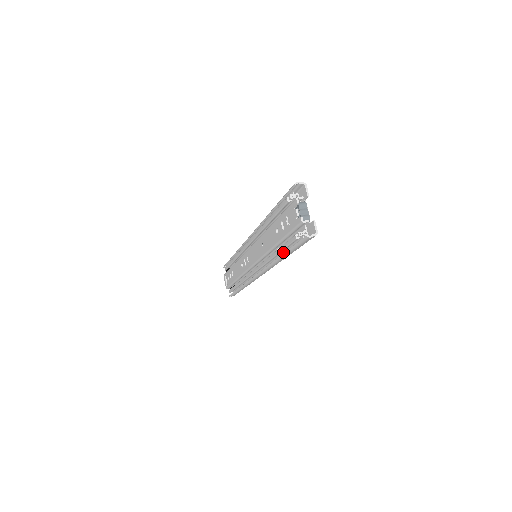
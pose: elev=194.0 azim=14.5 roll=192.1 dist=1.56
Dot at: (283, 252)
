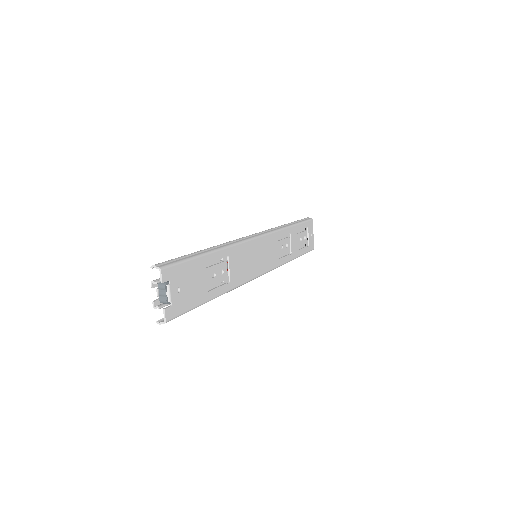
Dot at: occluded
